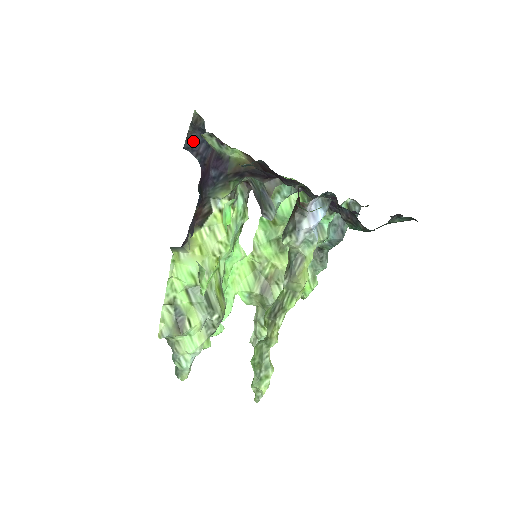
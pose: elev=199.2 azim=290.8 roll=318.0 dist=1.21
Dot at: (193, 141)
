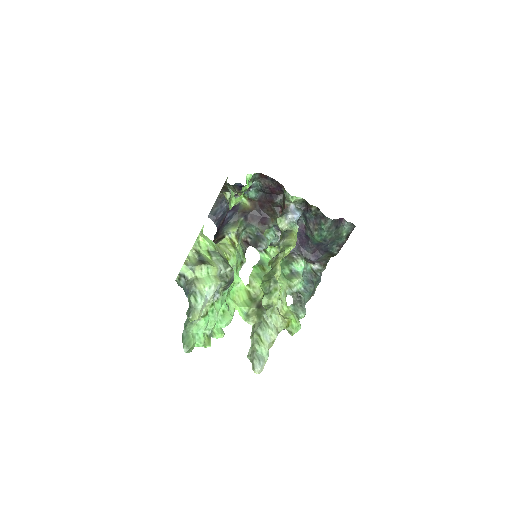
Dot at: (215, 212)
